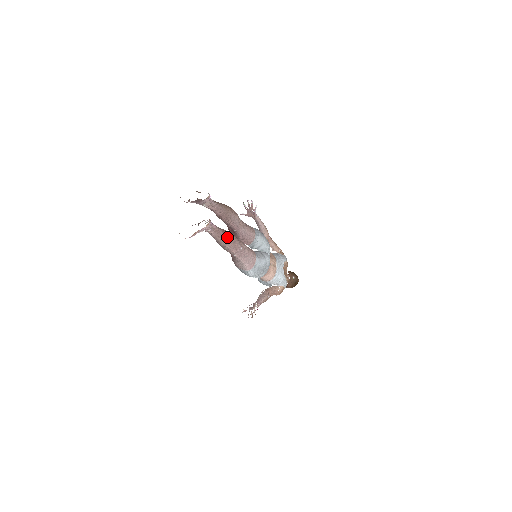
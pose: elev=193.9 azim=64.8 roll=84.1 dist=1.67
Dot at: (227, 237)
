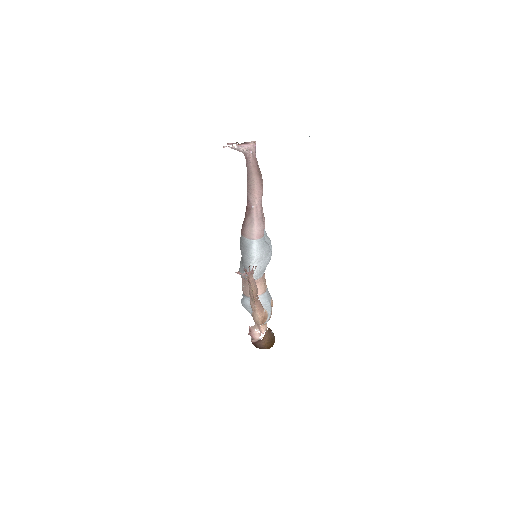
Dot at: (259, 173)
